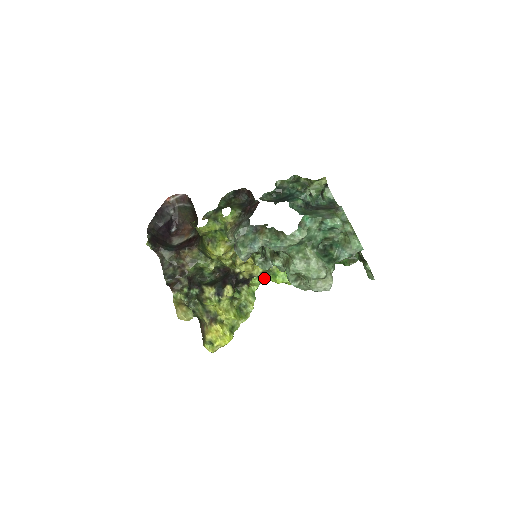
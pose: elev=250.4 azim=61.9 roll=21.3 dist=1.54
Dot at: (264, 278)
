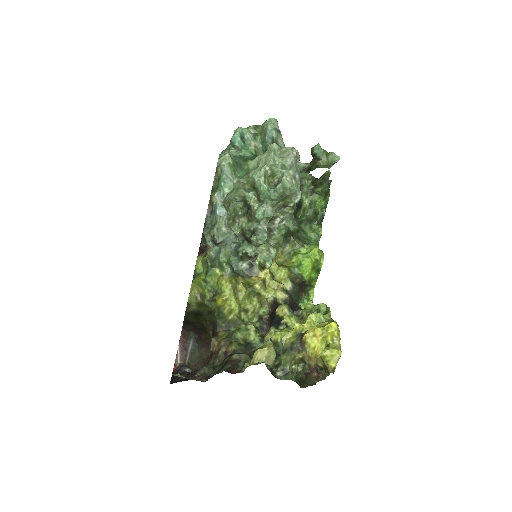
Dot at: occluded
